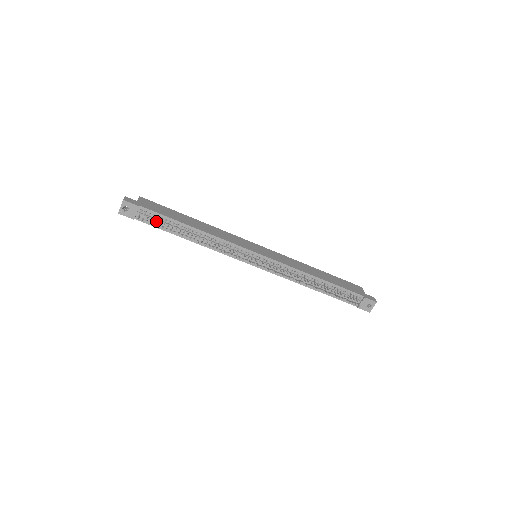
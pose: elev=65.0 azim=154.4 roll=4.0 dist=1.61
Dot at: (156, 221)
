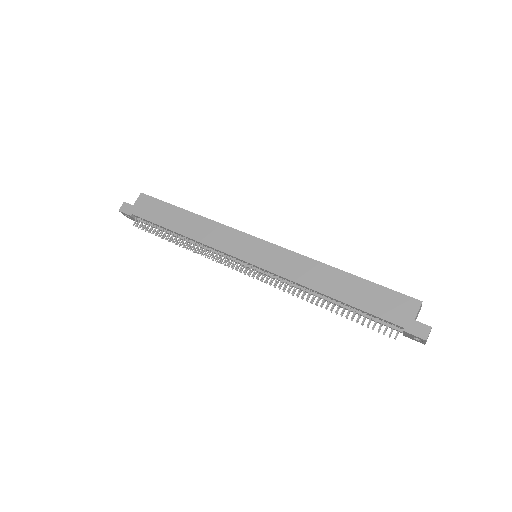
Dot at: (146, 230)
